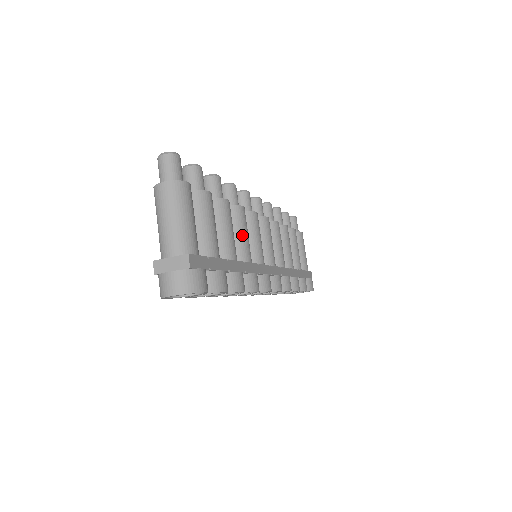
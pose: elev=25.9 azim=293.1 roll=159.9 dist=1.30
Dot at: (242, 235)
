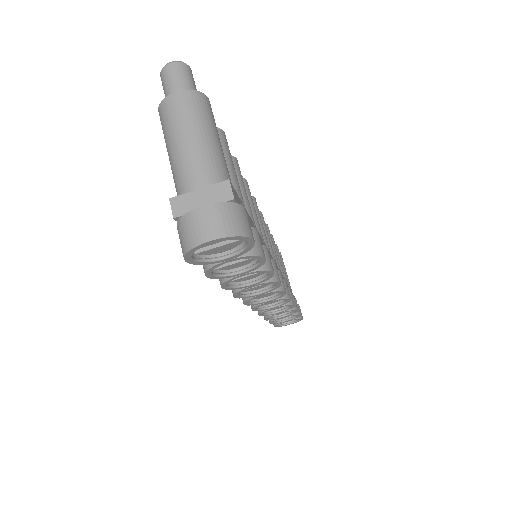
Dot at: (252, 213)
